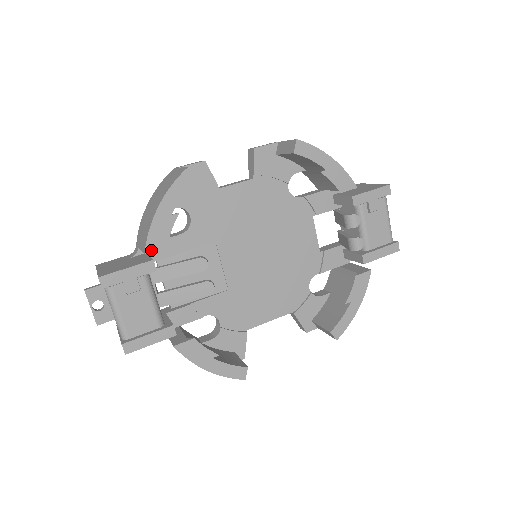
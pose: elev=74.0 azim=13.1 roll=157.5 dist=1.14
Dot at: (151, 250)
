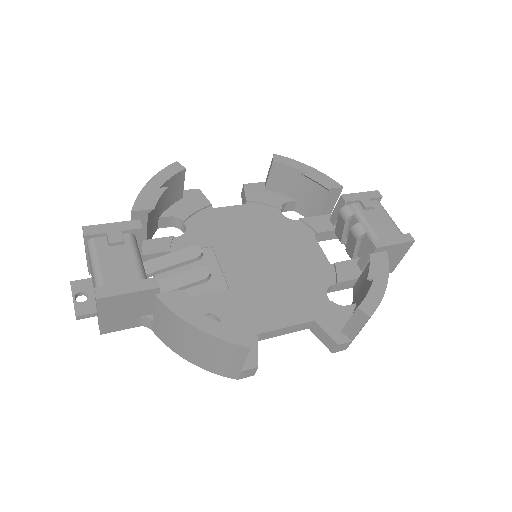
Dot at: (138, 209)
